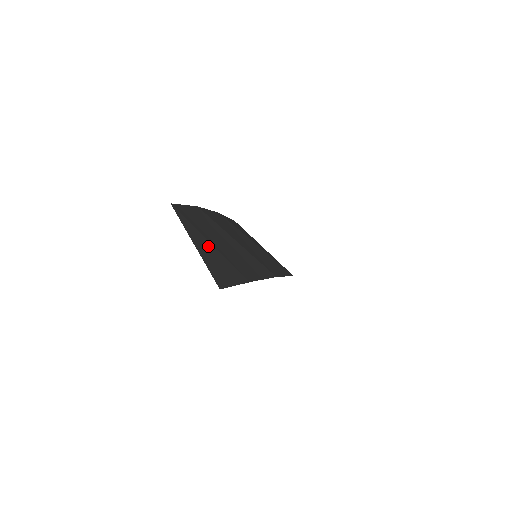
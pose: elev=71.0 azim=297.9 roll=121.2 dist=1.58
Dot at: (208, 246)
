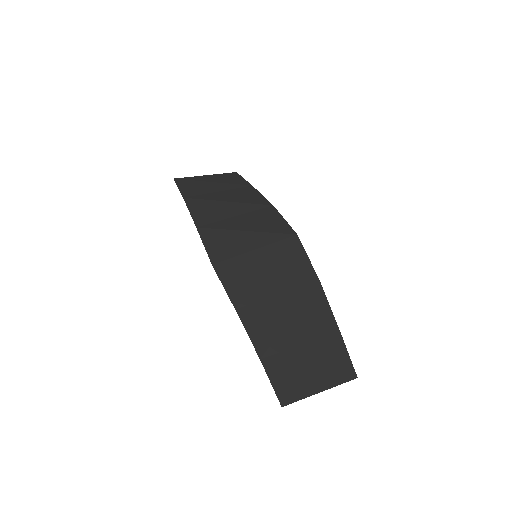
Dot at: (317, 373)
